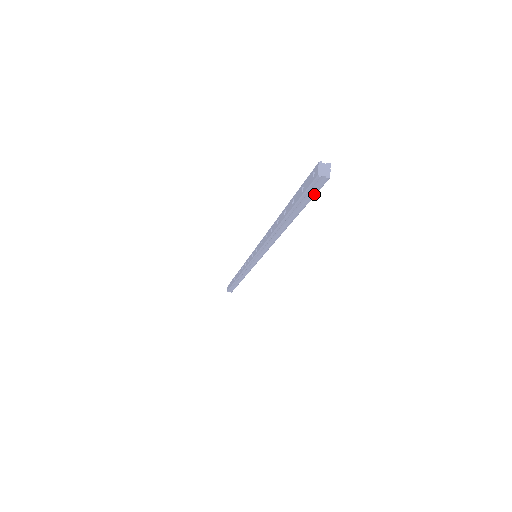
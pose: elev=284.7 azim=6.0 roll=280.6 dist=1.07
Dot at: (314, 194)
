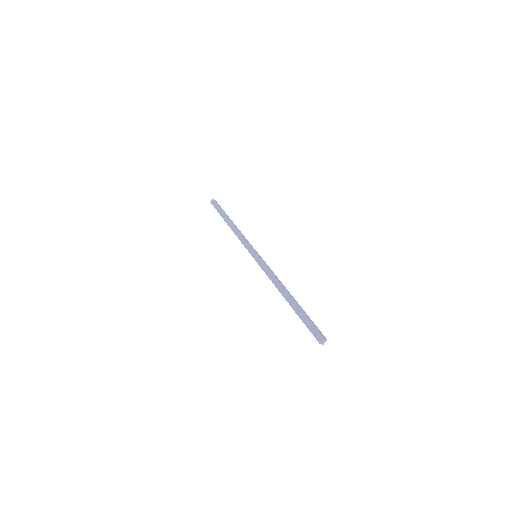
Dot at: (312, 332)
